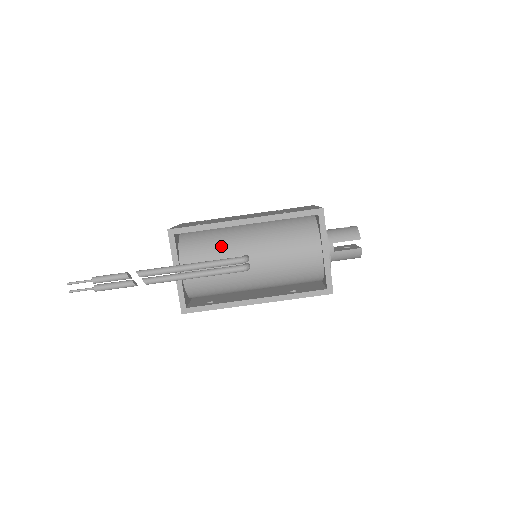
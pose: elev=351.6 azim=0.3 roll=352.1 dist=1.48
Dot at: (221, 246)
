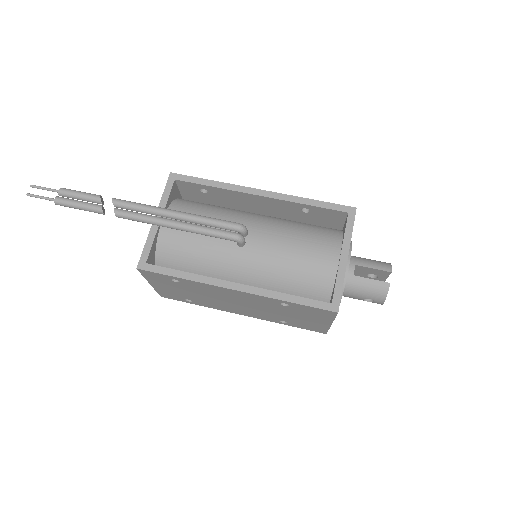
Dot at: (221, 214)
